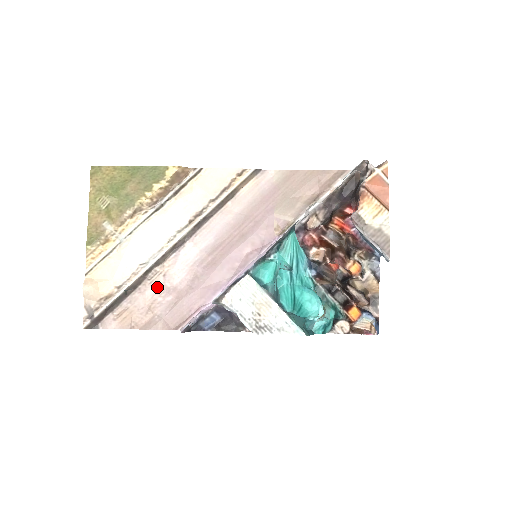
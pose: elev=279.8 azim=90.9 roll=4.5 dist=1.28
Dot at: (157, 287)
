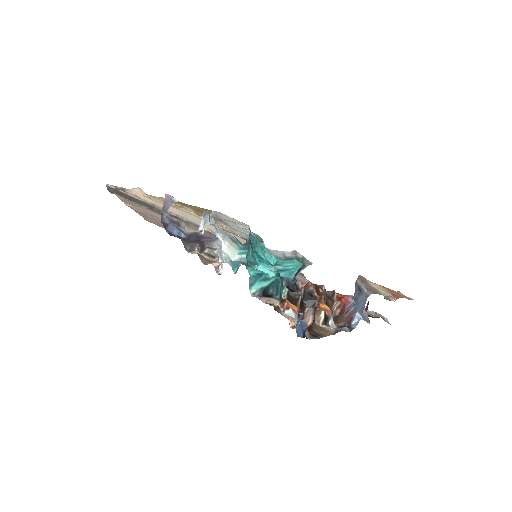
Dot at: occluded
